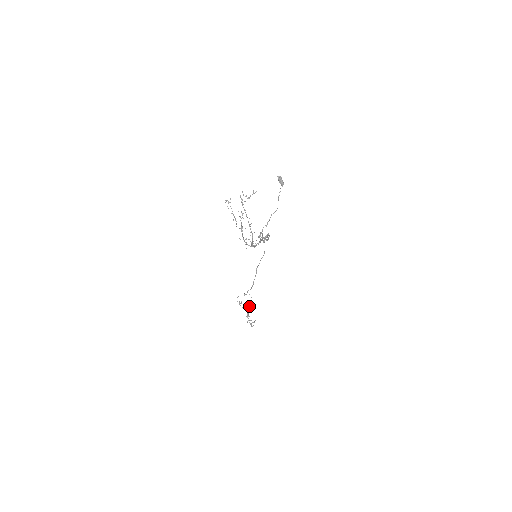
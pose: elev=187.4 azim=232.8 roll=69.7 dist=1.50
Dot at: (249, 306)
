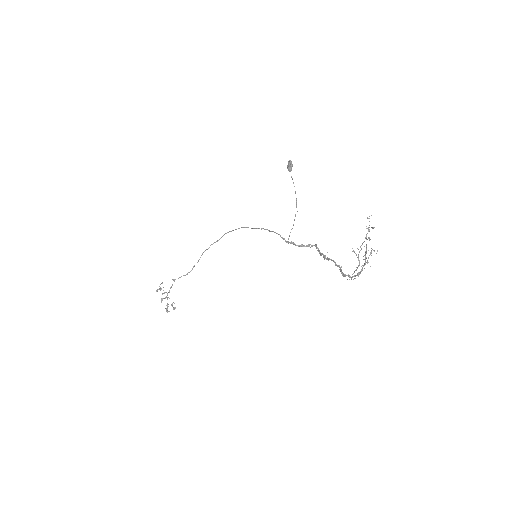
Dot at: occluded
